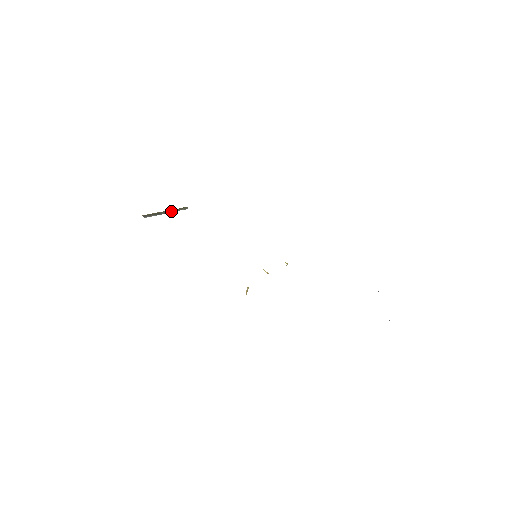
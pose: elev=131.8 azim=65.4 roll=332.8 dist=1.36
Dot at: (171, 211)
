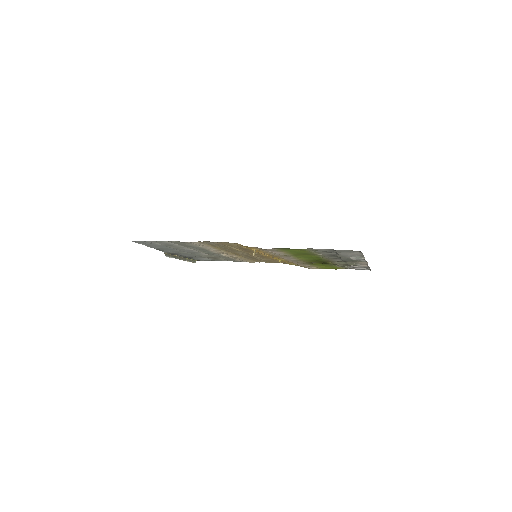
Dot at: (184, 259)
